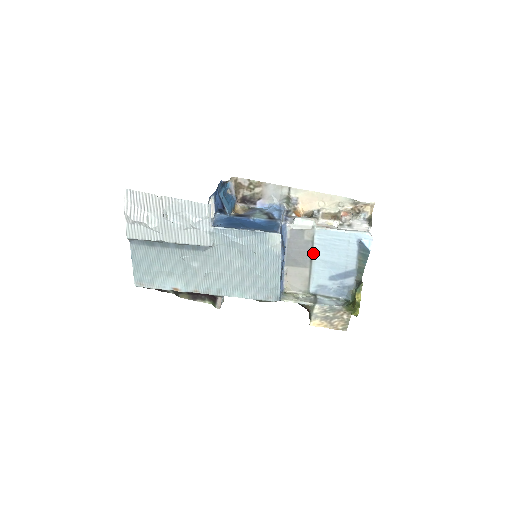
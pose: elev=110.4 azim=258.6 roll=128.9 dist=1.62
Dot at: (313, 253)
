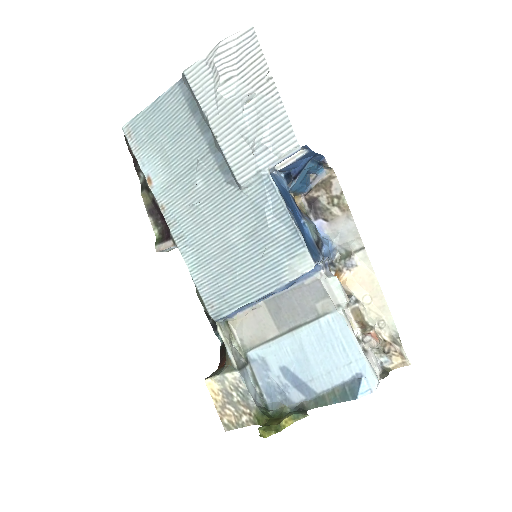
Dot at: (304, 326)
